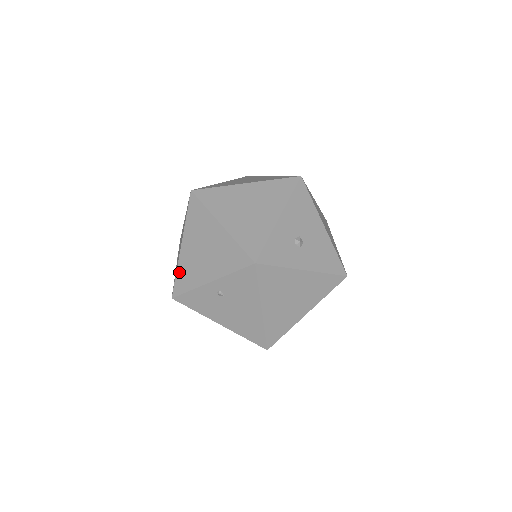
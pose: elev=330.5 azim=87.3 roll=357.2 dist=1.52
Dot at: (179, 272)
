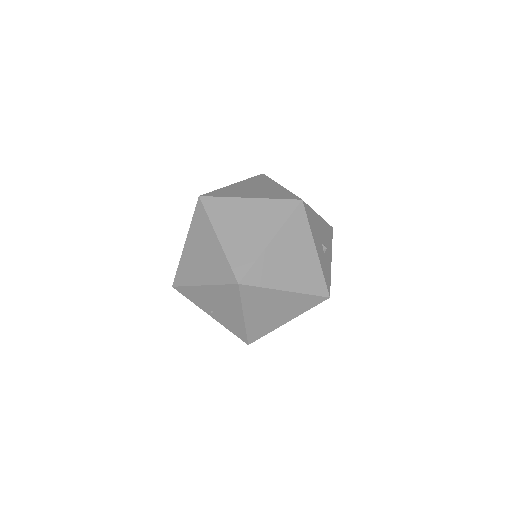
Dot at: (250, 331)
